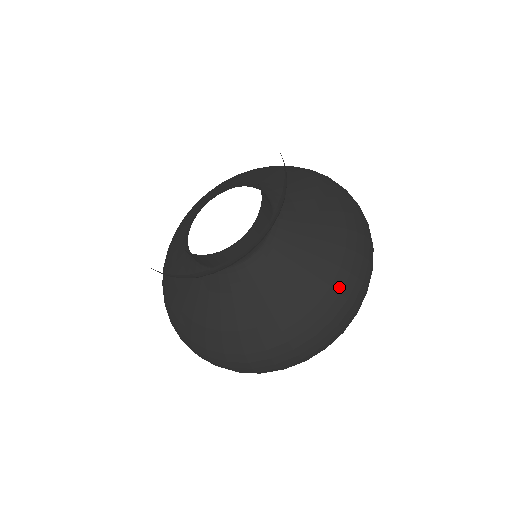
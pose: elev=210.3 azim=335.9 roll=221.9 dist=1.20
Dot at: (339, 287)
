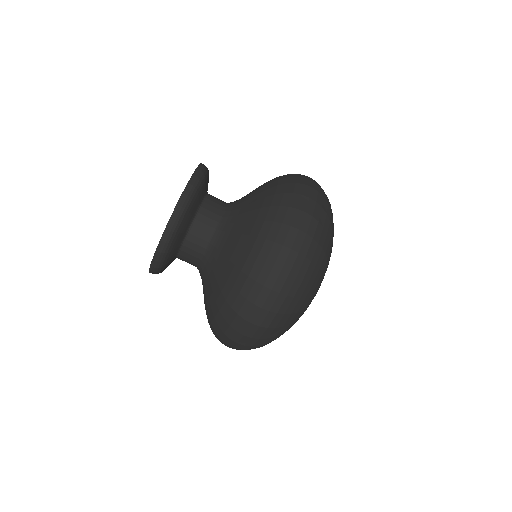
Dot at: (284, 178)
